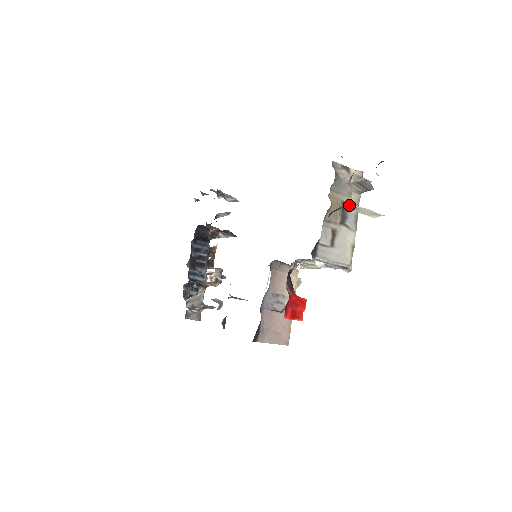
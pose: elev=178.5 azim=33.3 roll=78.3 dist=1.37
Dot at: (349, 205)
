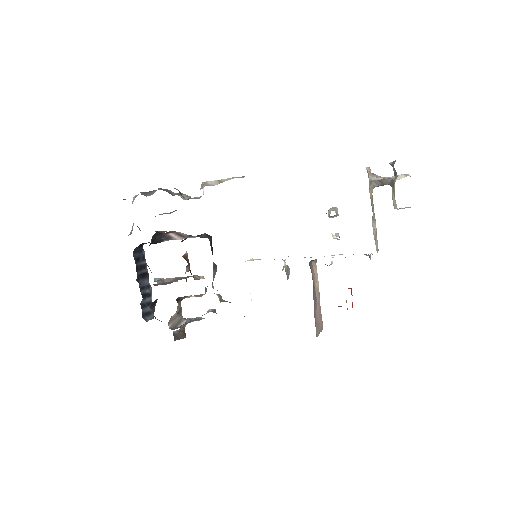
Dot at: occluded
